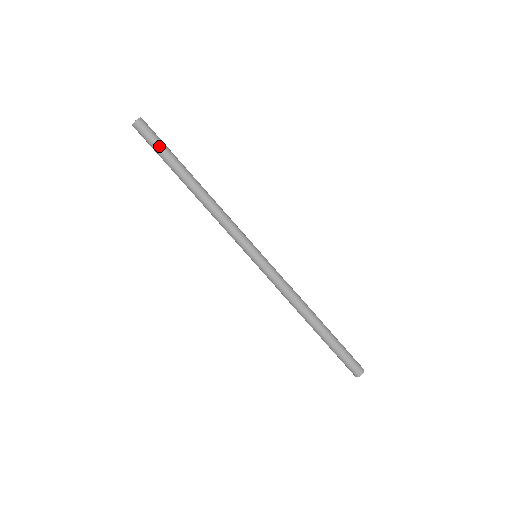
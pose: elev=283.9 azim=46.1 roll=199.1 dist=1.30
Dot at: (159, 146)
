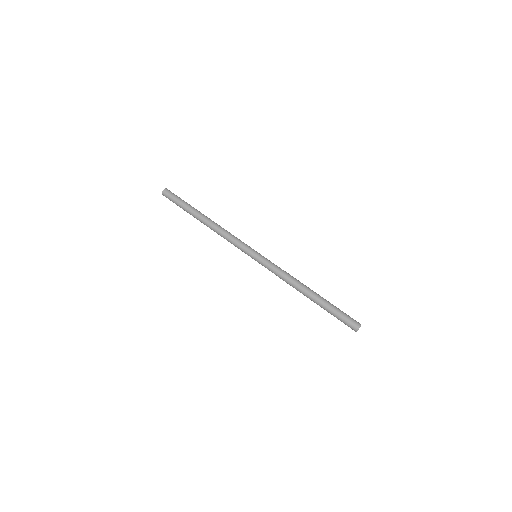
Dot at: (179, 201)
